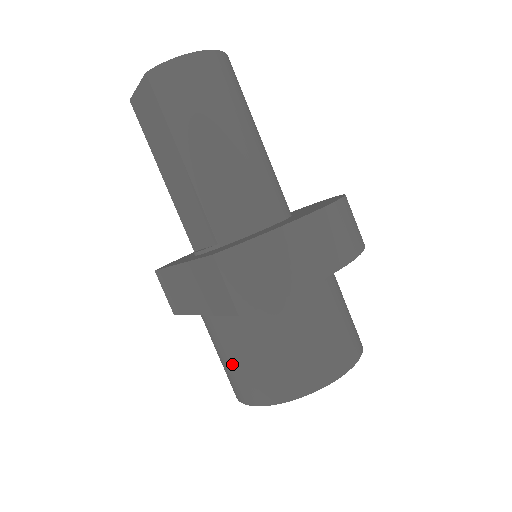
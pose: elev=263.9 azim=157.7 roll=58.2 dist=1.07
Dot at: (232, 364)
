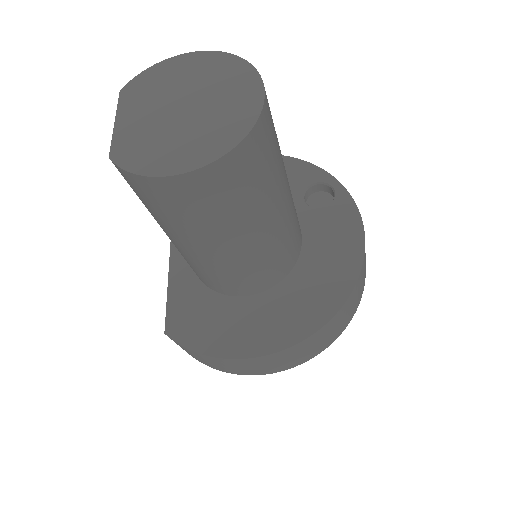
Dot at: occluded
